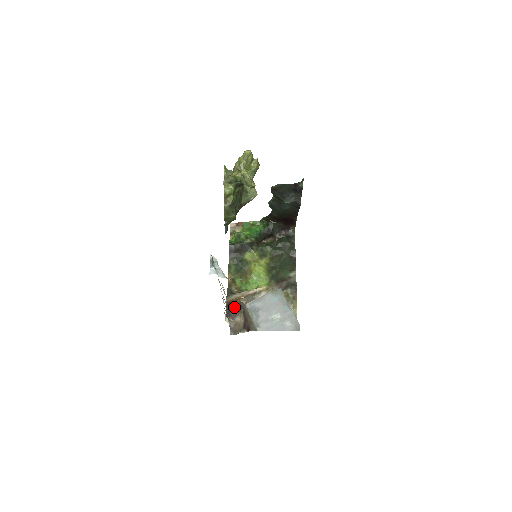
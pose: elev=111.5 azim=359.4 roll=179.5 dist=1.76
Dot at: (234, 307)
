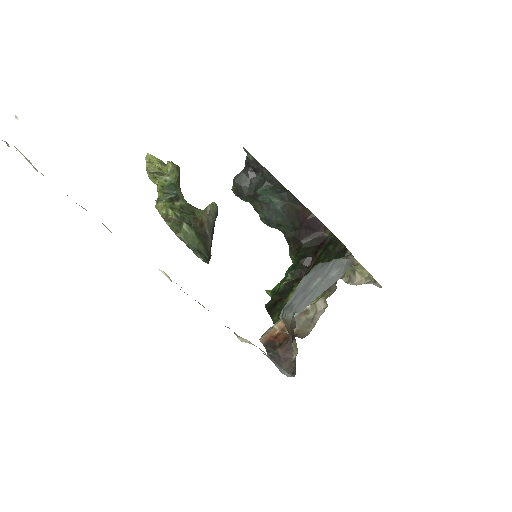
Dot at: (281, 344)
